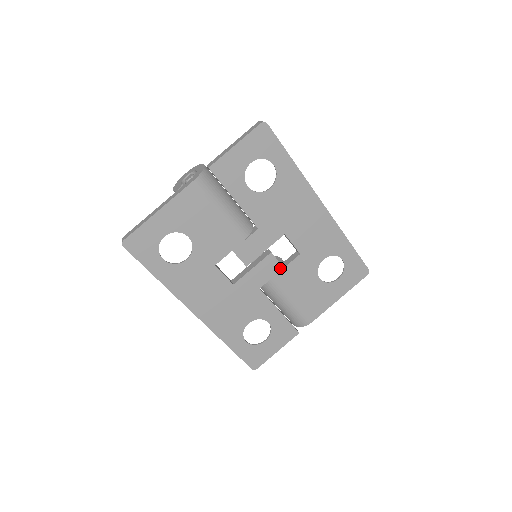
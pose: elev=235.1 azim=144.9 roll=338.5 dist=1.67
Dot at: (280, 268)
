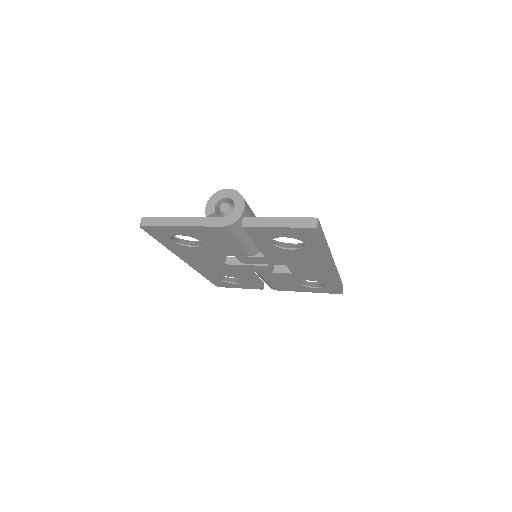
Dot at: (270, 272)
